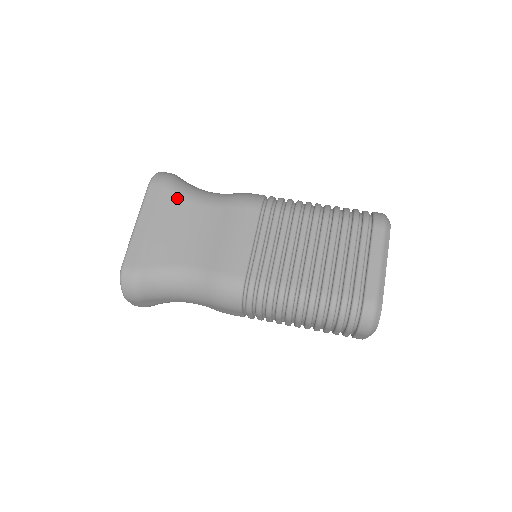
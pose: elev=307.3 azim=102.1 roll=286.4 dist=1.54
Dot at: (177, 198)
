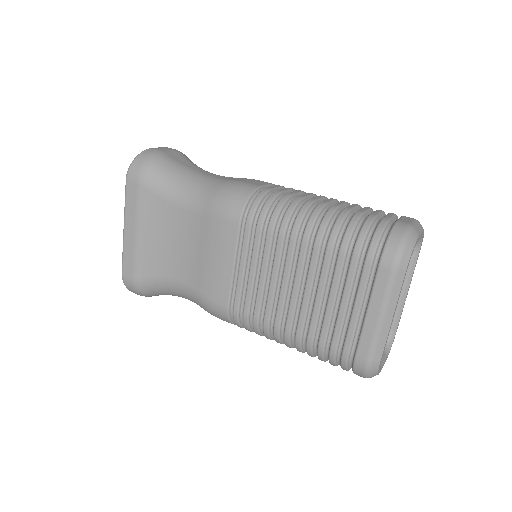
Dot at: (156, 198)
